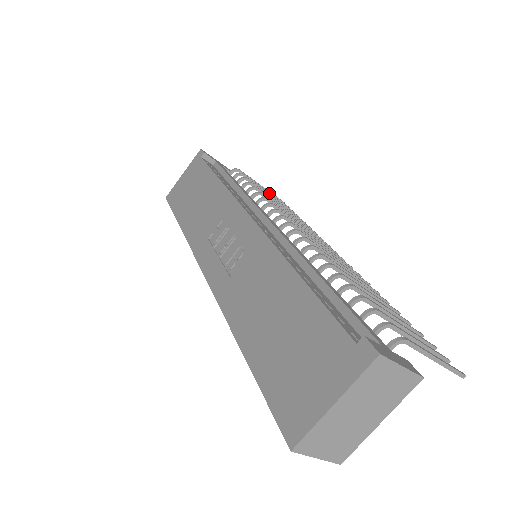
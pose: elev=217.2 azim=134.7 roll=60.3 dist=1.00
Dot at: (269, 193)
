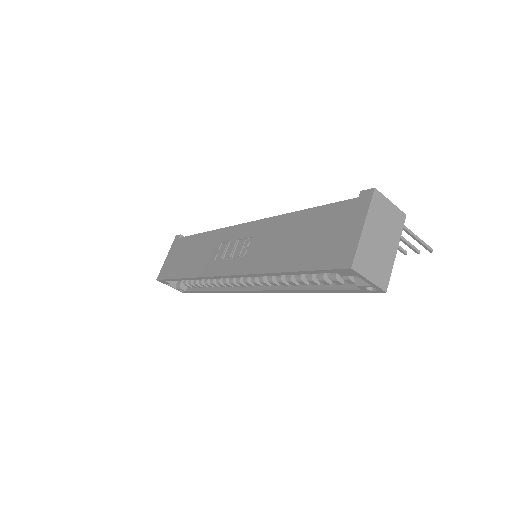
Dot at: occluded
